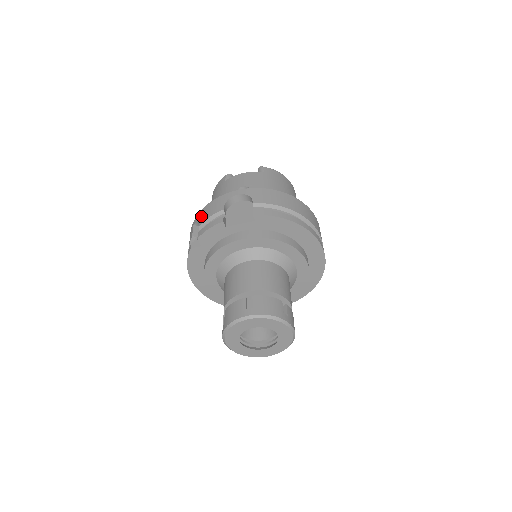
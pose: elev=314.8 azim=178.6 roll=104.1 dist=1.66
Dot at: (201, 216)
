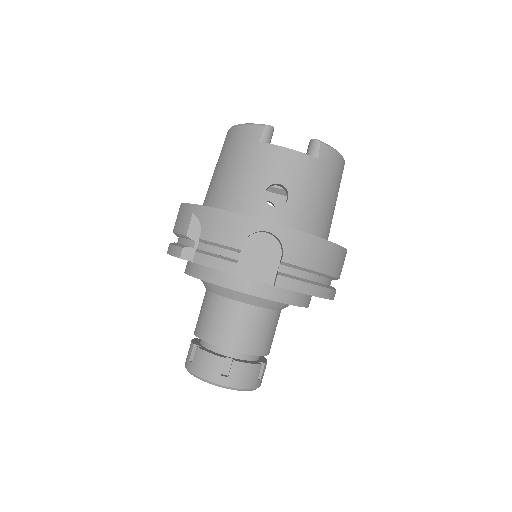
Dot at: (207, 223)
